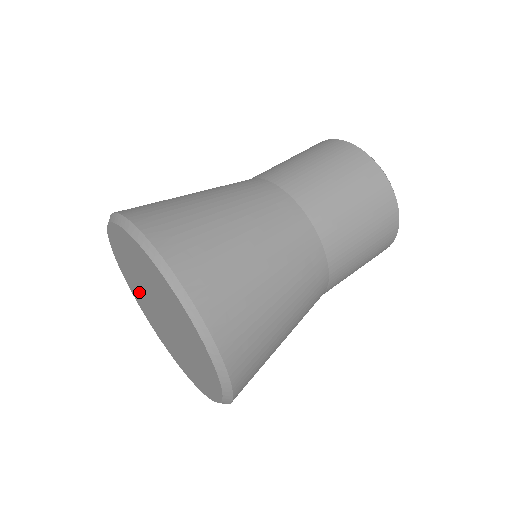
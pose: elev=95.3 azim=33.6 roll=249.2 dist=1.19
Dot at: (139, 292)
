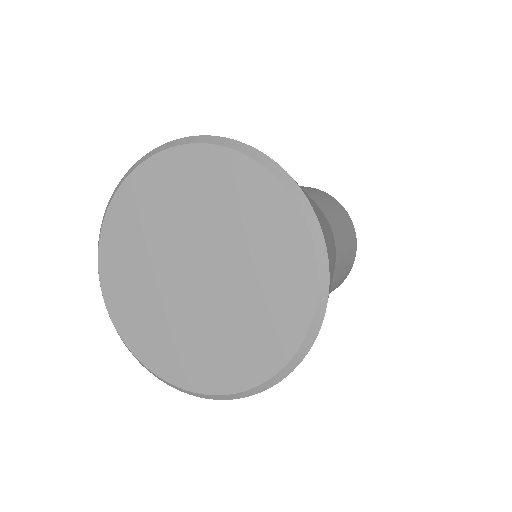
Dot at: (140, 255)
